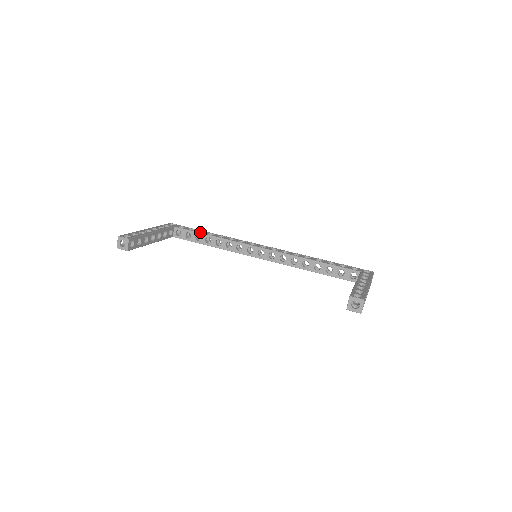
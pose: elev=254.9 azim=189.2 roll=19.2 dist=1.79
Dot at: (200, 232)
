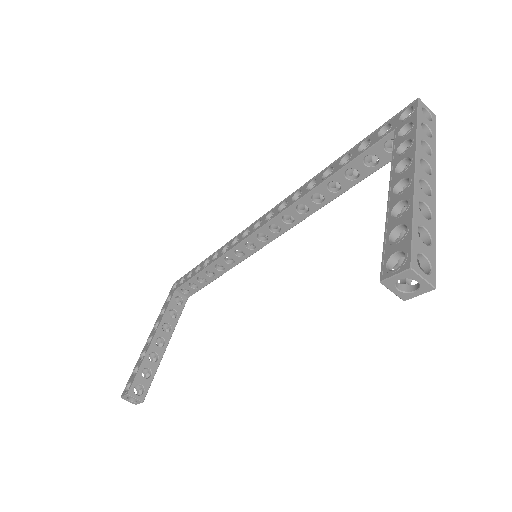
Dot at: (195, 273)
